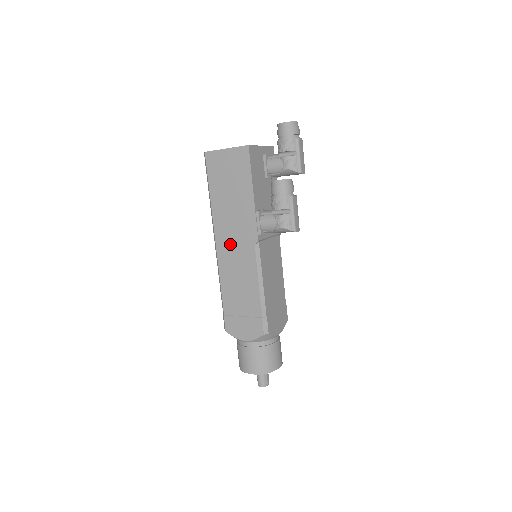
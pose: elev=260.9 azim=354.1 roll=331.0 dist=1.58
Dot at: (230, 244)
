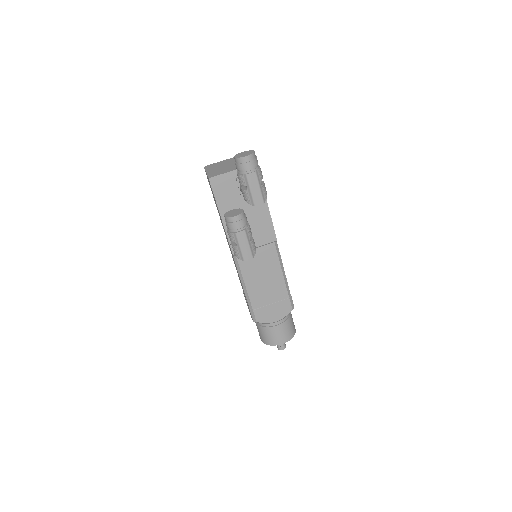
Dot at: occluded
